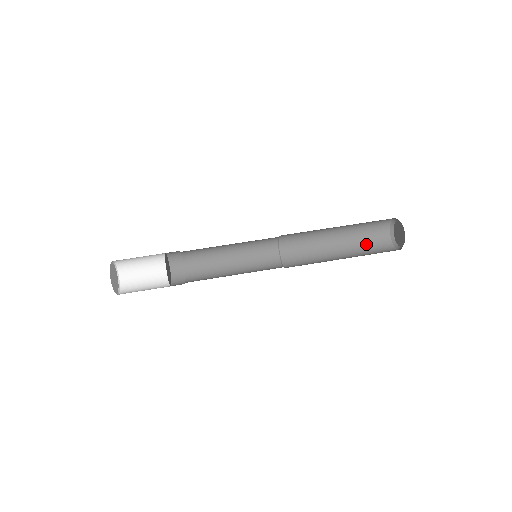
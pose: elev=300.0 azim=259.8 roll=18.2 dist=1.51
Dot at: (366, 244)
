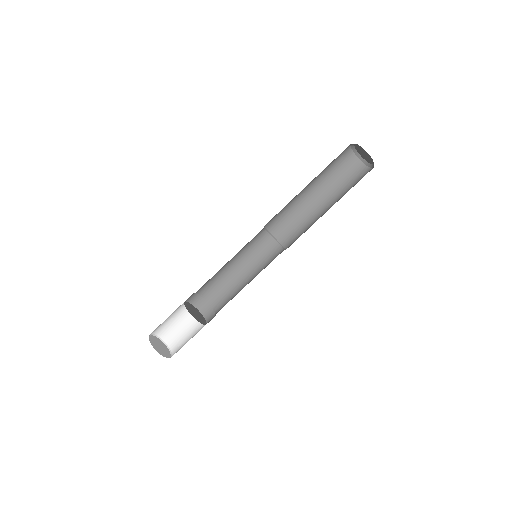
Dot at: (341, 180)
